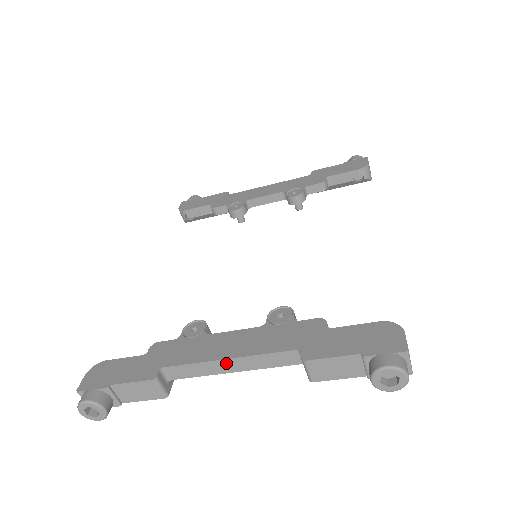
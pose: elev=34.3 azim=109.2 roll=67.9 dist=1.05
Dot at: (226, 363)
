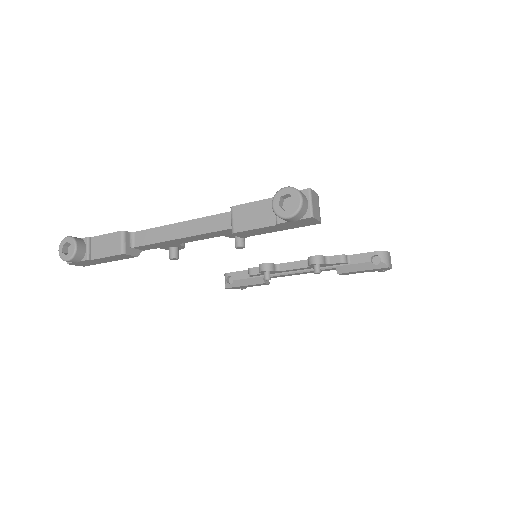
Dot at: (178, 227)
